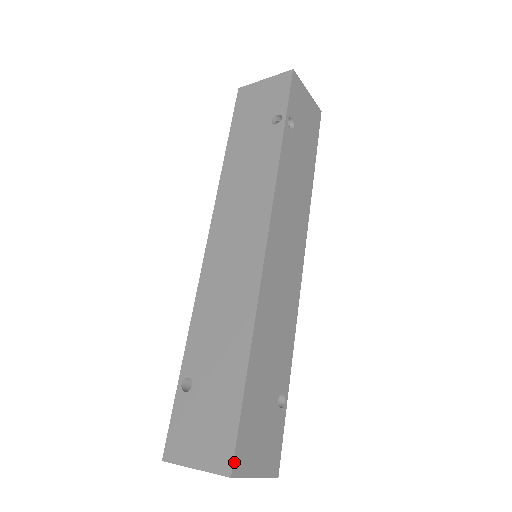
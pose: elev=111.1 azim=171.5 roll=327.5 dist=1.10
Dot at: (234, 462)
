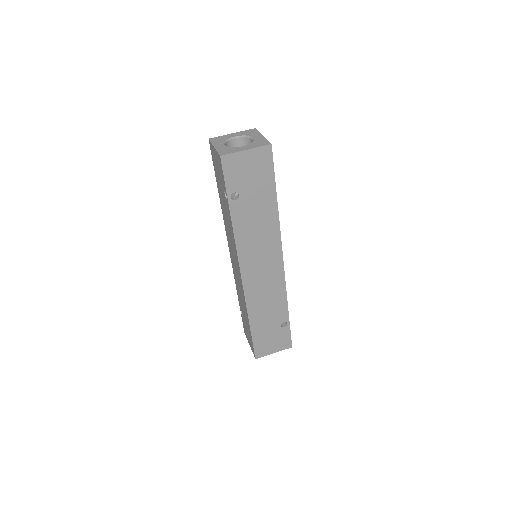
Dot at: (255, 355)
